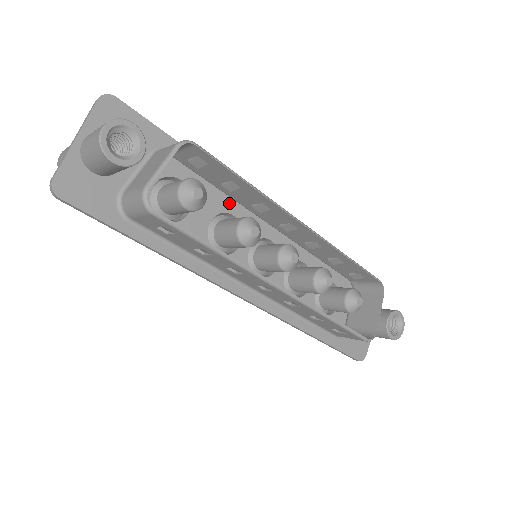
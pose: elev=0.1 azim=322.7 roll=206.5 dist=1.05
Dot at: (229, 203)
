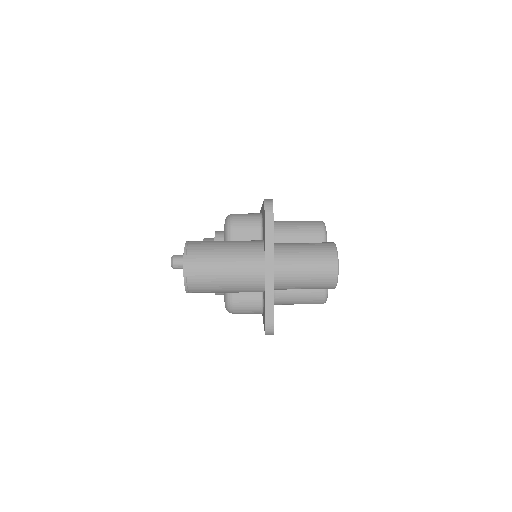
Dot at: occluded
